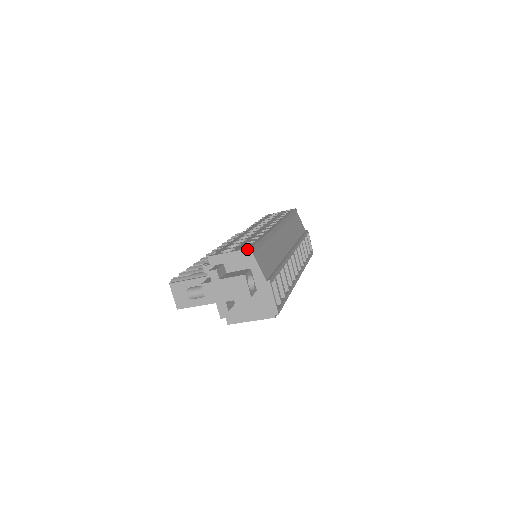
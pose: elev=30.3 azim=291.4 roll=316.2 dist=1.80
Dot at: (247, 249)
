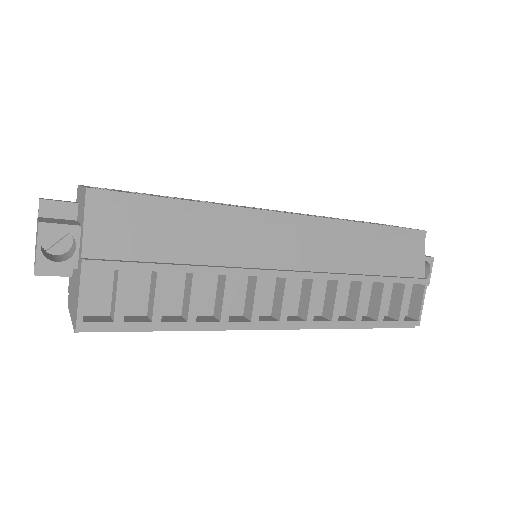
Dot at: (85, 188)
